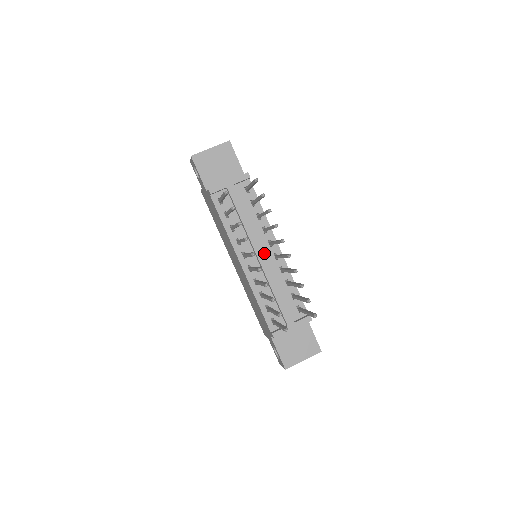
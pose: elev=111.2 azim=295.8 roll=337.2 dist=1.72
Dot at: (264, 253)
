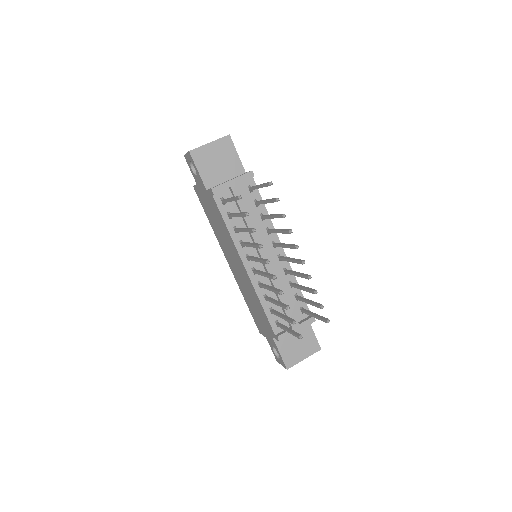
Dot at: (269, 255)
